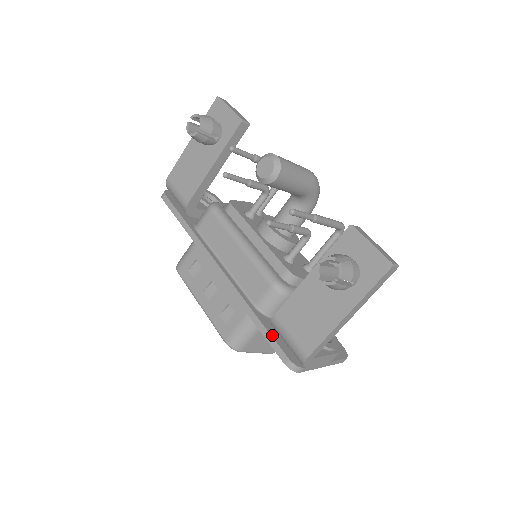
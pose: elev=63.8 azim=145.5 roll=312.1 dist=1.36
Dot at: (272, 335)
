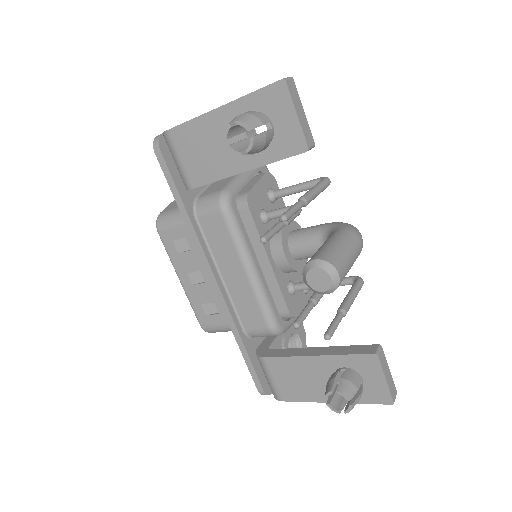
Dot at: (254, 366)
